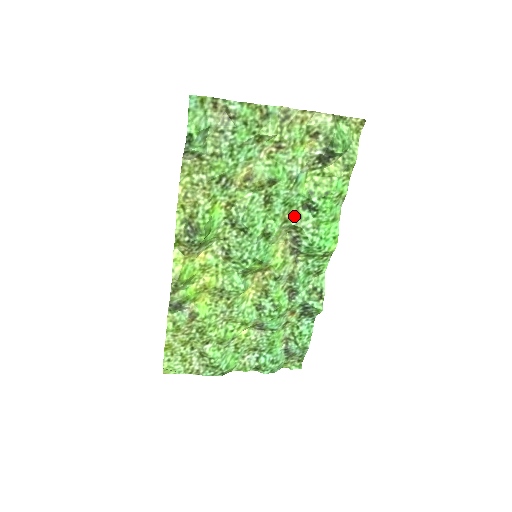
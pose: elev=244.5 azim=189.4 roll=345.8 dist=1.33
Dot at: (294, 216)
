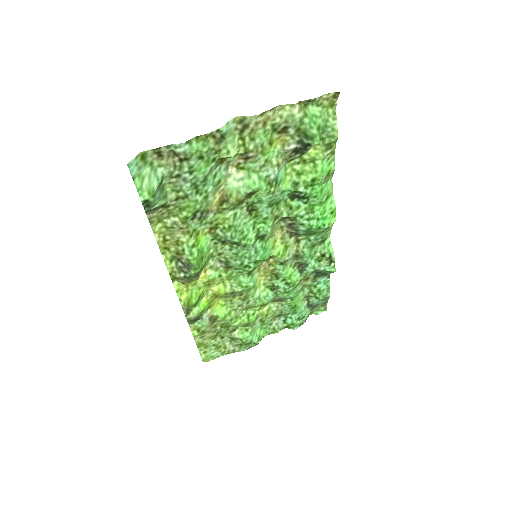
Dot at: (284, 209)
